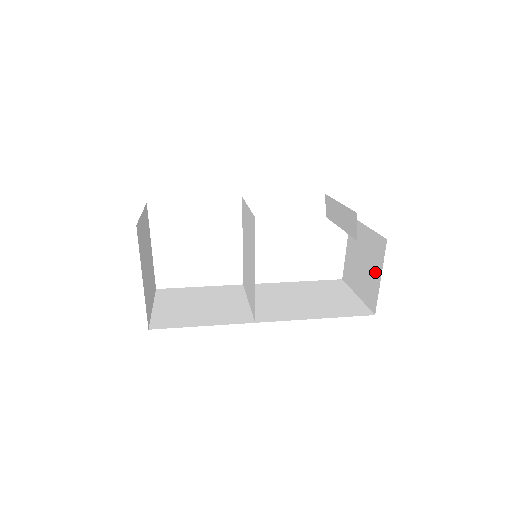
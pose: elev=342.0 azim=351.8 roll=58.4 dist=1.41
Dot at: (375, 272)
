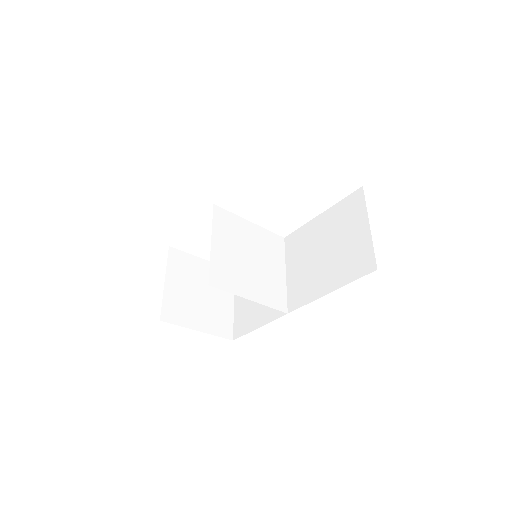
Dot at: occluded
